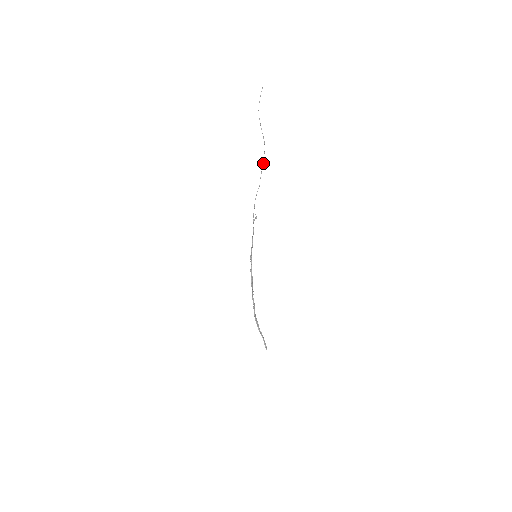
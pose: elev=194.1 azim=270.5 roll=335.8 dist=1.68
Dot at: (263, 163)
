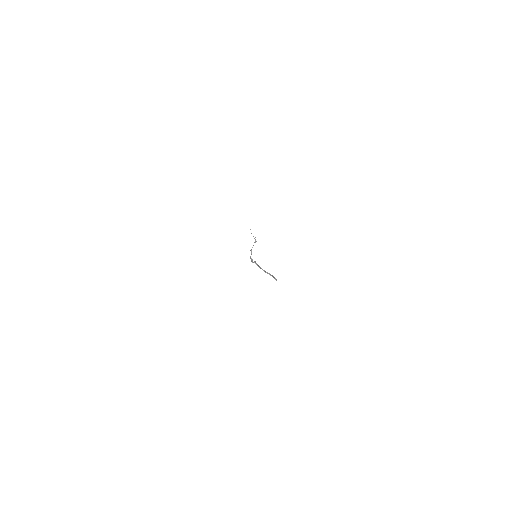
Dot at: occluded
